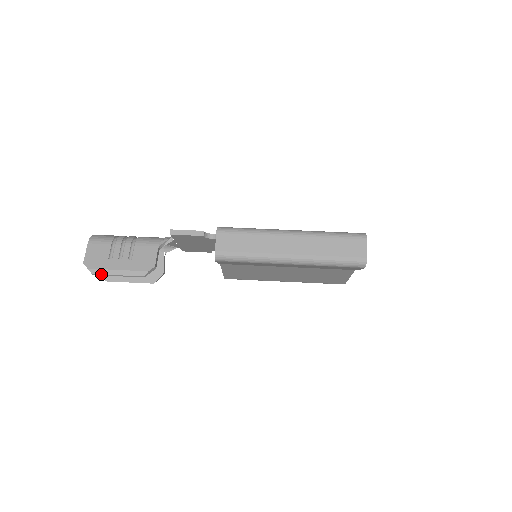
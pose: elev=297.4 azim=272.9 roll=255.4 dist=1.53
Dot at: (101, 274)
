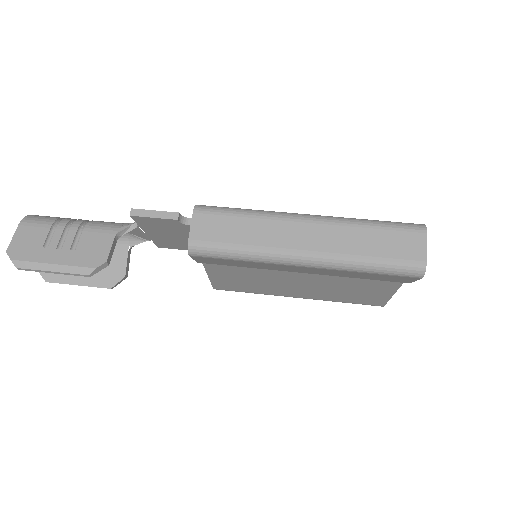
Dot at: (29, 269)
